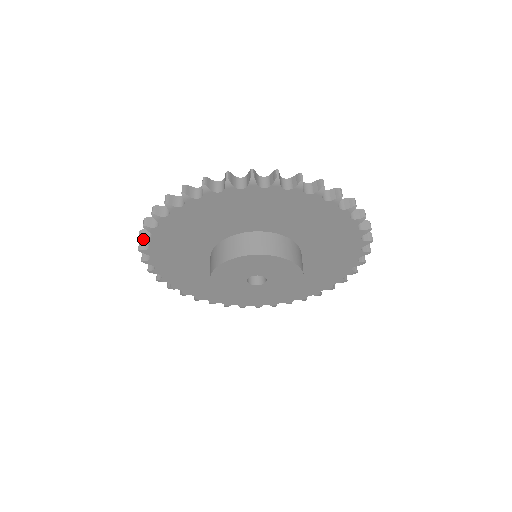
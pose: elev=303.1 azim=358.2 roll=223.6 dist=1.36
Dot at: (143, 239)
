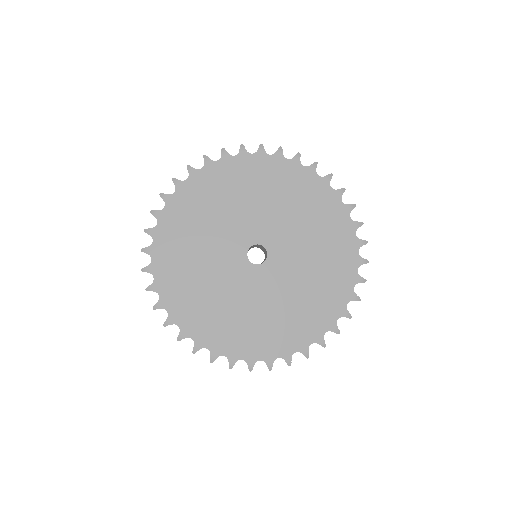
Dot at: (207, 158)
